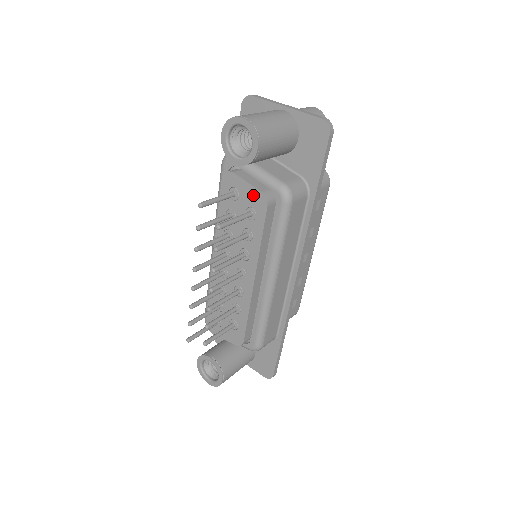
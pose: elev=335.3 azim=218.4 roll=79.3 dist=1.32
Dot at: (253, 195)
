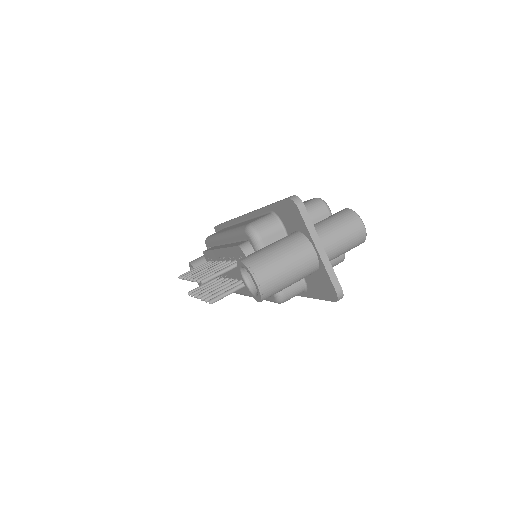
Dot at: occluded
